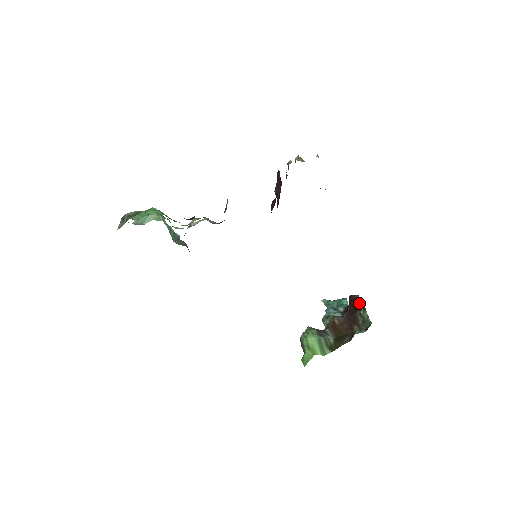
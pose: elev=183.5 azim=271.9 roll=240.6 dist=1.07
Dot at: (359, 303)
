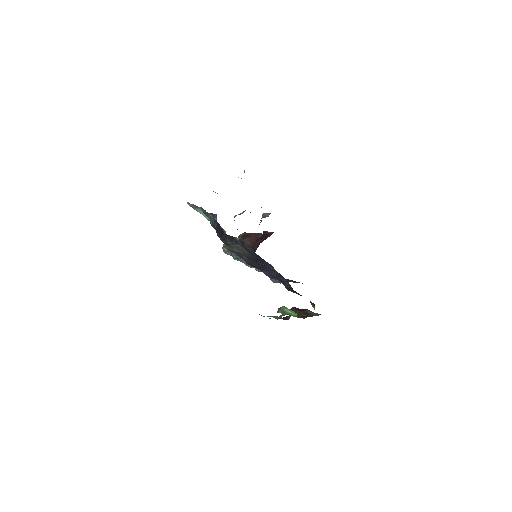
Dot at: (303, 309)
